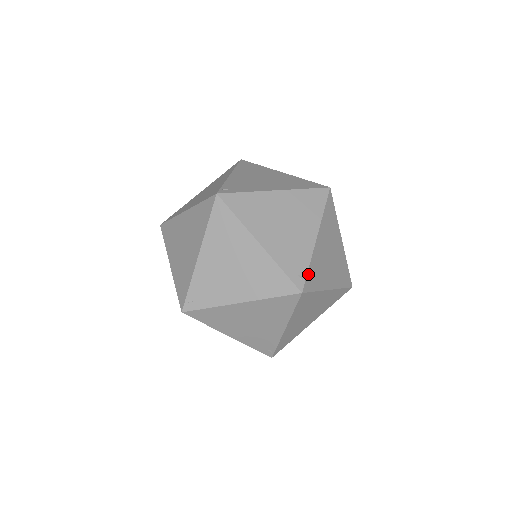
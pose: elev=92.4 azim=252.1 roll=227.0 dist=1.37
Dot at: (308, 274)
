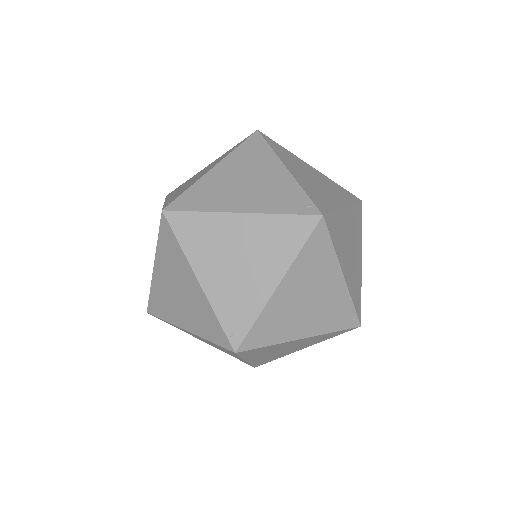
Dot at: (311, 199)
